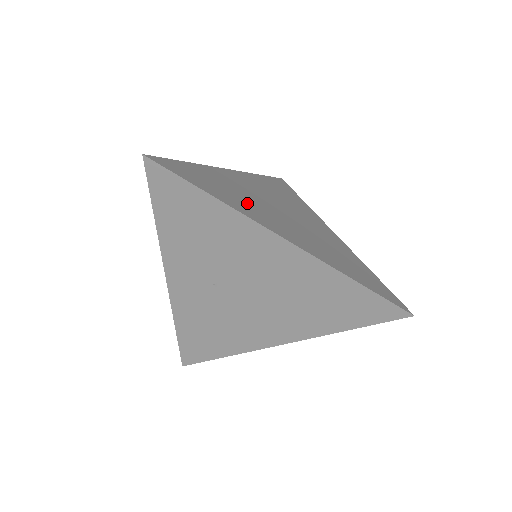
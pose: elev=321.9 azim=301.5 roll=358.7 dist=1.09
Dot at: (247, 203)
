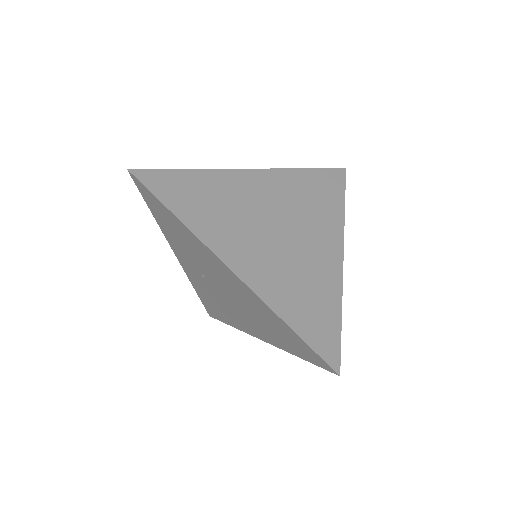
Dot at: (222, 220)
